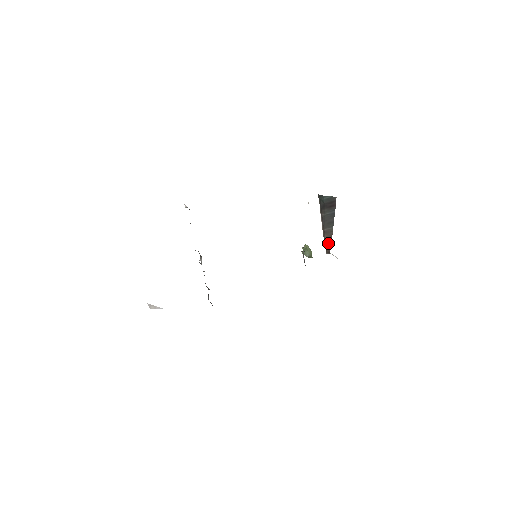
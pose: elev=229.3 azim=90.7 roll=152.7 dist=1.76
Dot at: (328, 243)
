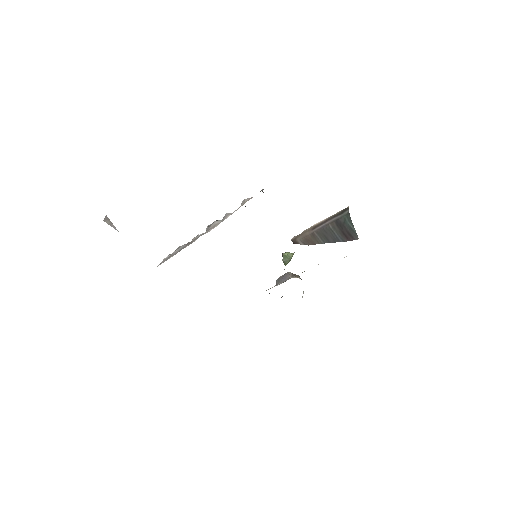
Dot at: (304, 241)
